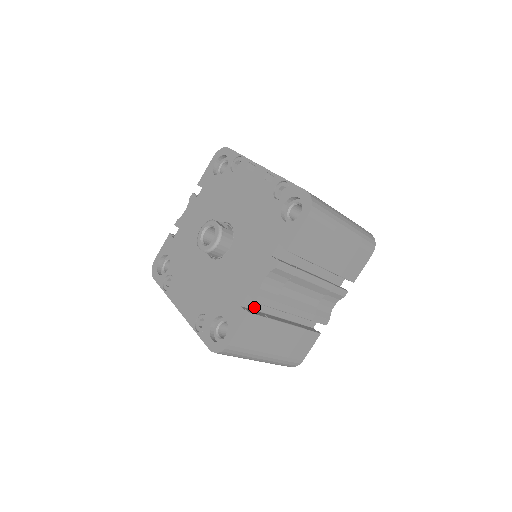
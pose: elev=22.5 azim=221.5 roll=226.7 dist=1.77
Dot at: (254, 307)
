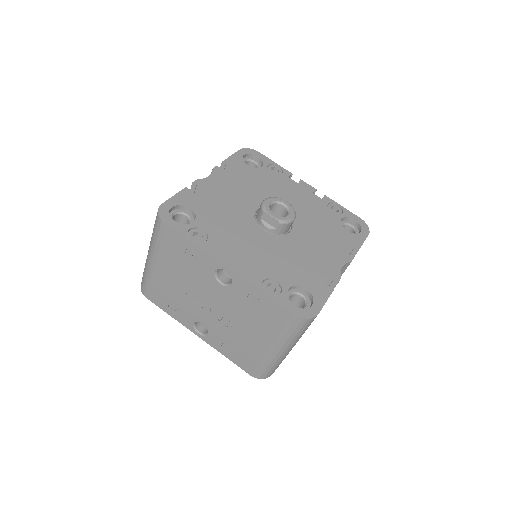
Dot at: occluded
